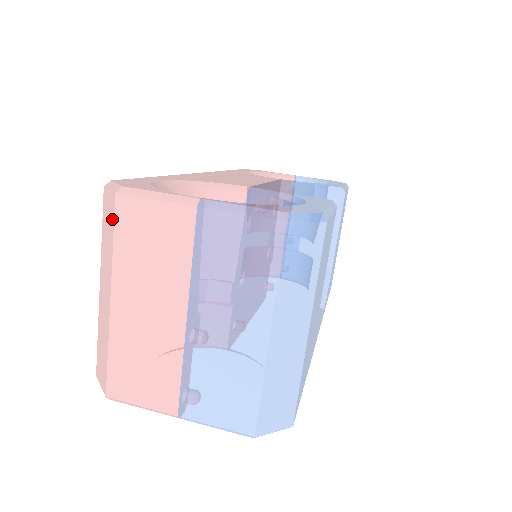
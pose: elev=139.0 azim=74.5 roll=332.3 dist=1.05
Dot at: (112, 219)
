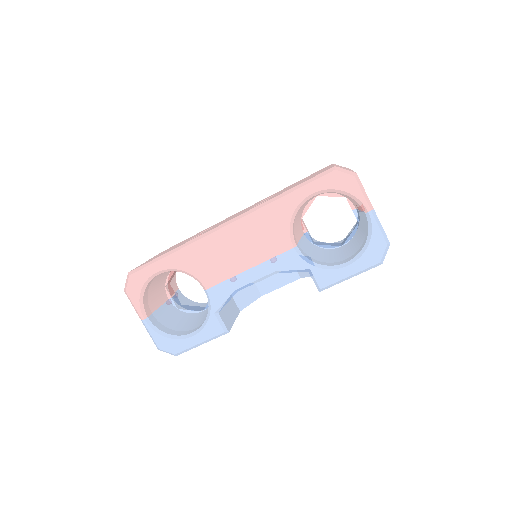
Dot at: occluded
